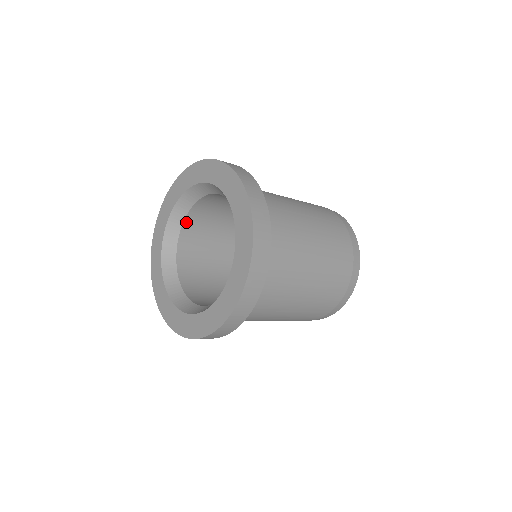
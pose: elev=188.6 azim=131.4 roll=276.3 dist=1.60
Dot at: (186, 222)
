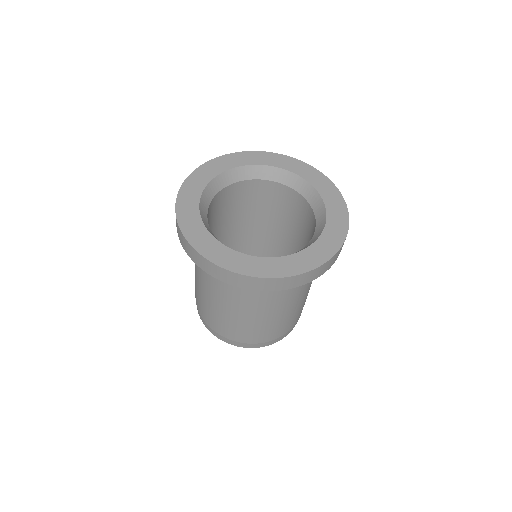
Dot at: (207, 217)
